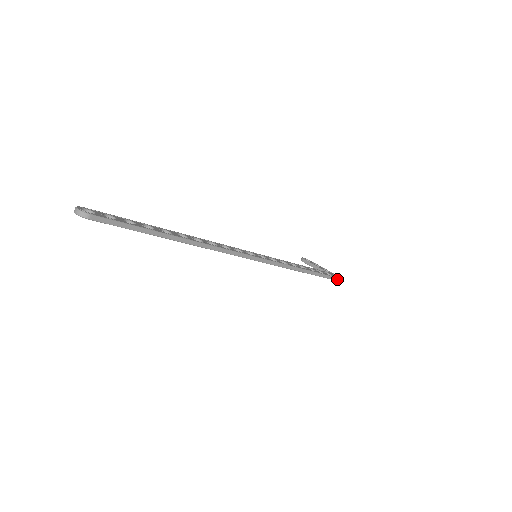
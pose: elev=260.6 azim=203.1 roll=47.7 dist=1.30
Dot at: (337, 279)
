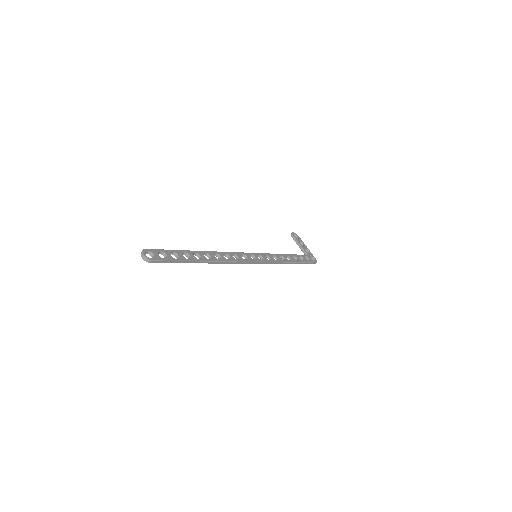
Dot at: (313, 263)
